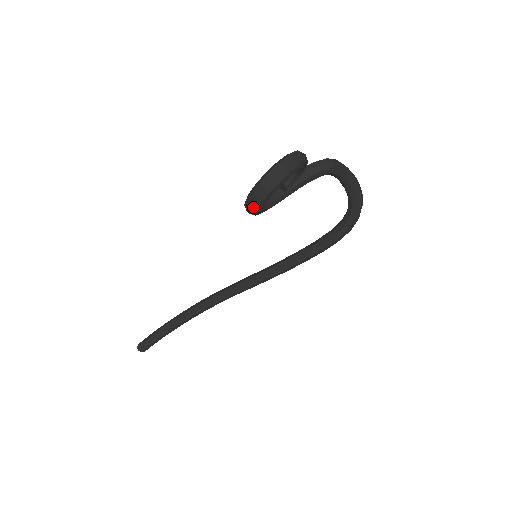
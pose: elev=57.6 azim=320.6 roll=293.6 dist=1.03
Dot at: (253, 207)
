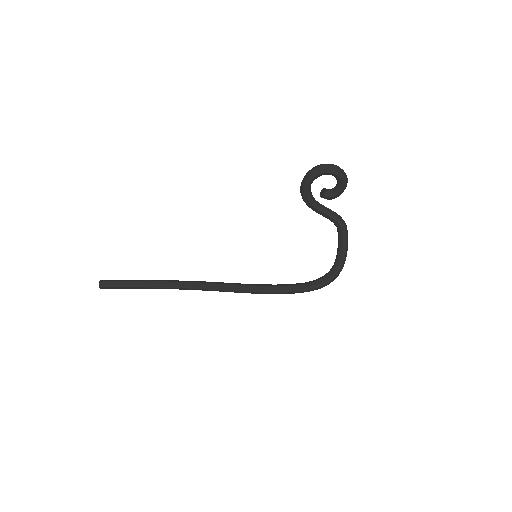
Dot at: (311, 173)
